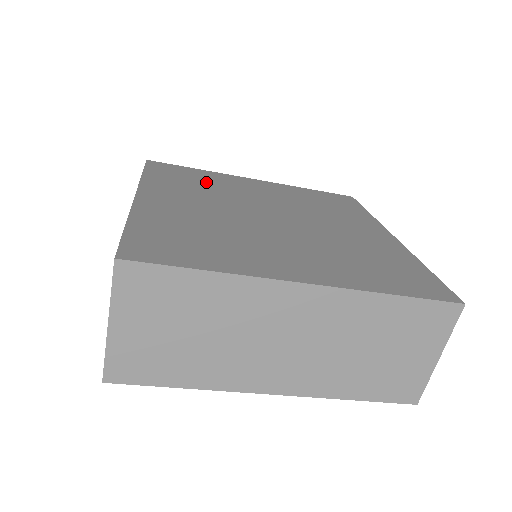
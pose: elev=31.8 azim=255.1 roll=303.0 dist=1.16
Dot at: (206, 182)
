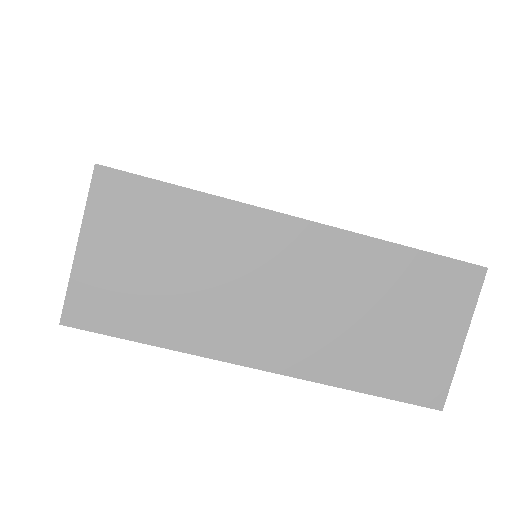
Dot at: occluded
